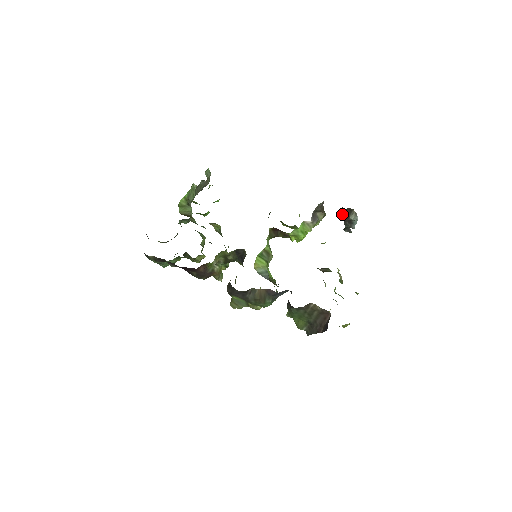
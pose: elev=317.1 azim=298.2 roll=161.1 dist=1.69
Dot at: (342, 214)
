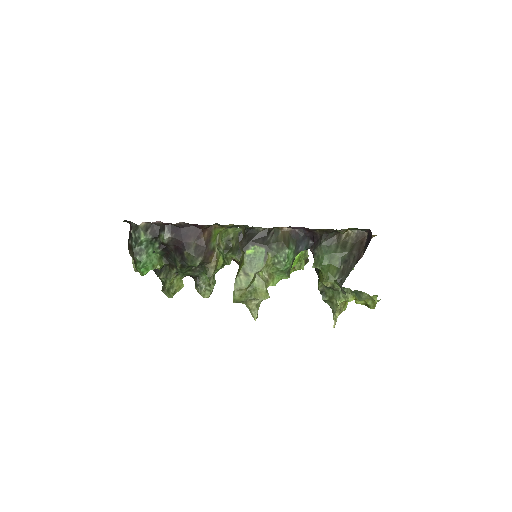
Dot at: occluded
